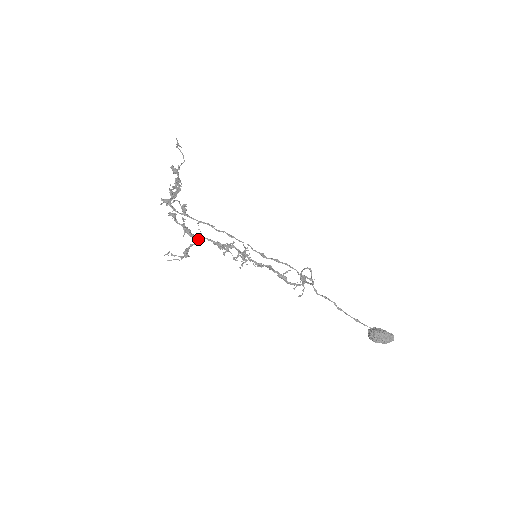
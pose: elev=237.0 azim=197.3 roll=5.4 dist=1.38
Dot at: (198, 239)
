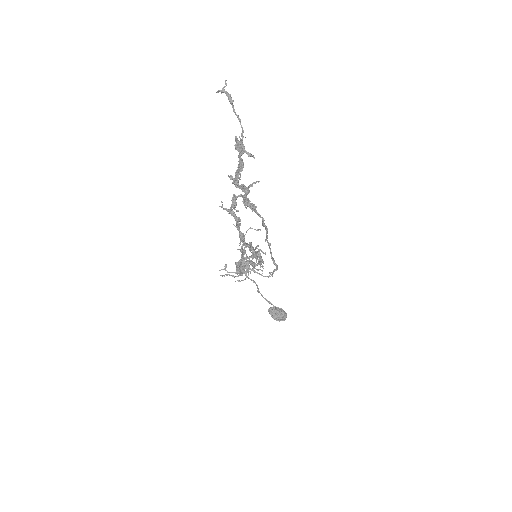
Dot at: (243, 245)
